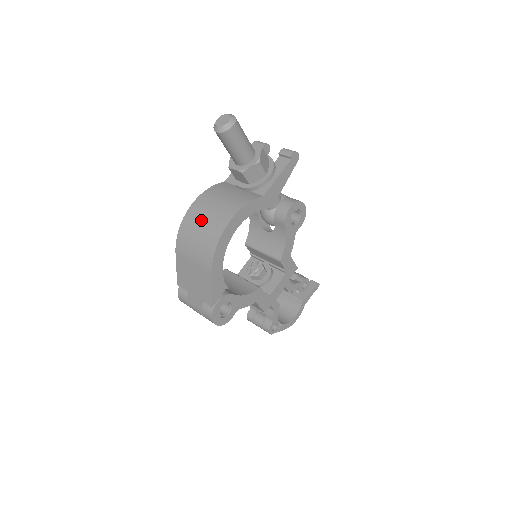
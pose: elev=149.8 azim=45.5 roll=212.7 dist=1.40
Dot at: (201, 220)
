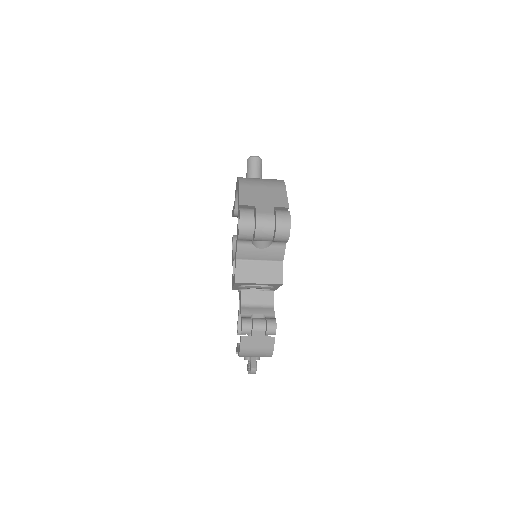
Dot at: occluded
